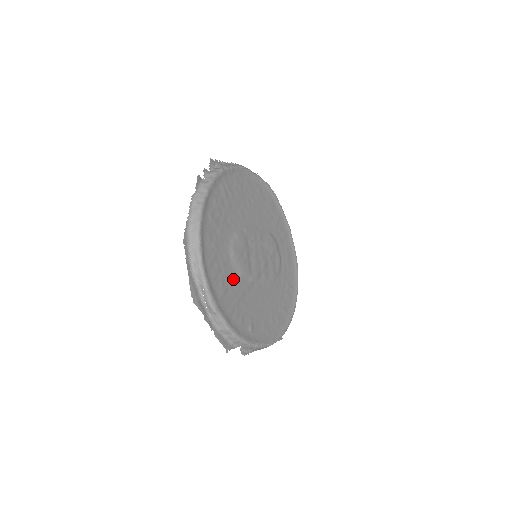
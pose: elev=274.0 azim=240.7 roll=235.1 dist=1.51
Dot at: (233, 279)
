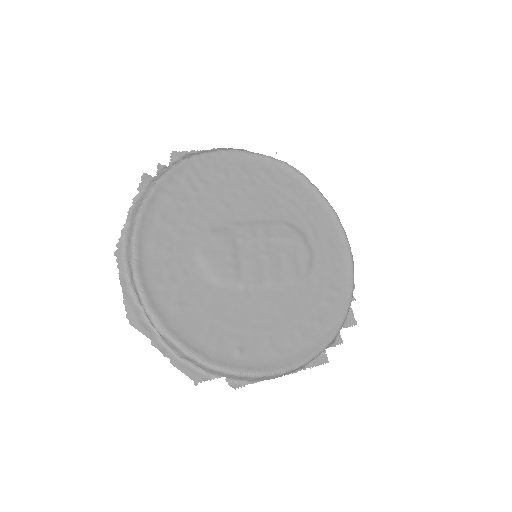
Dot at: (203, 290)
